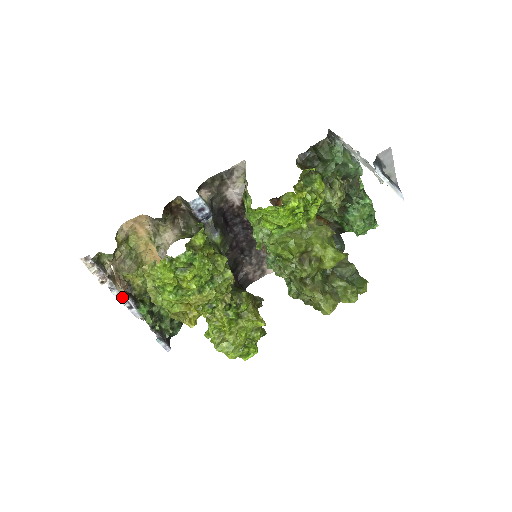
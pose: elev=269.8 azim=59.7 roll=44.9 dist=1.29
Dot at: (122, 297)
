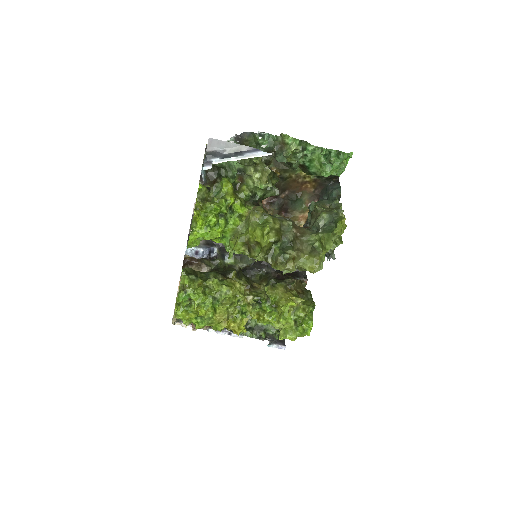
Dot at: occluded
